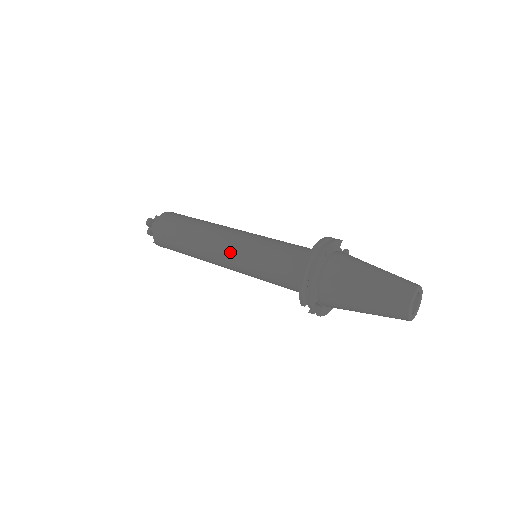
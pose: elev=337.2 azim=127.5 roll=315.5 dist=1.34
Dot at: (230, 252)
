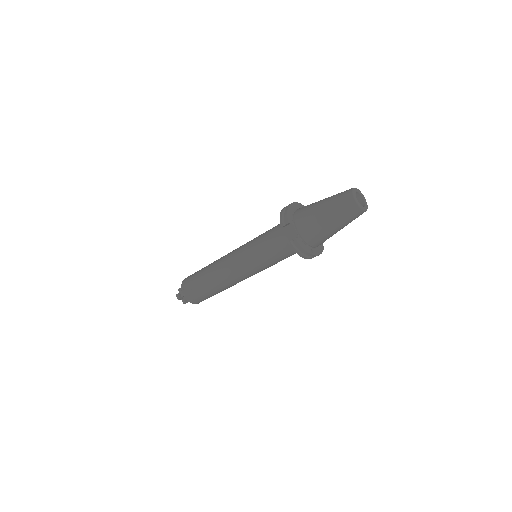
Dot at: (237, 249)
